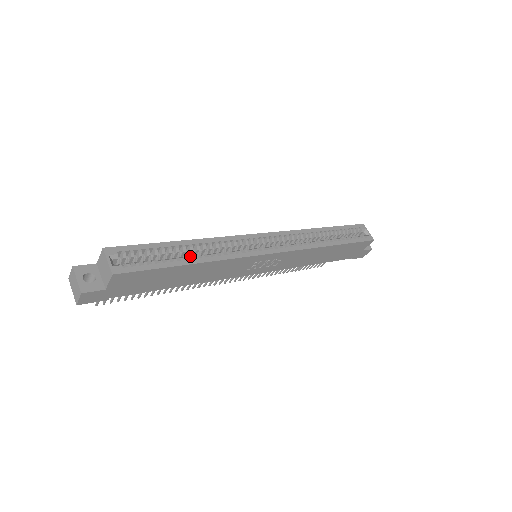
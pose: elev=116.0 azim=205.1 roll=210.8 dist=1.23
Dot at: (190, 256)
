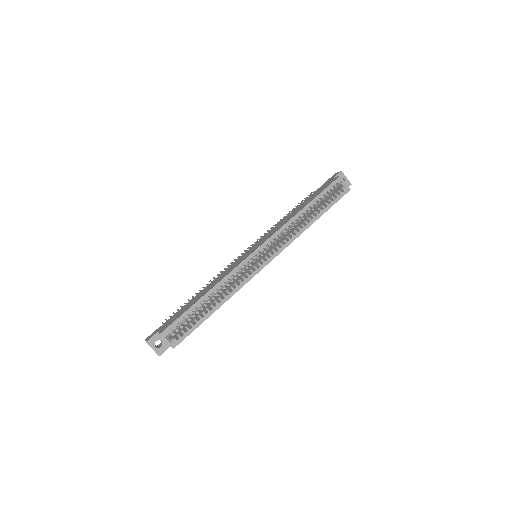
Dot at: occluded
